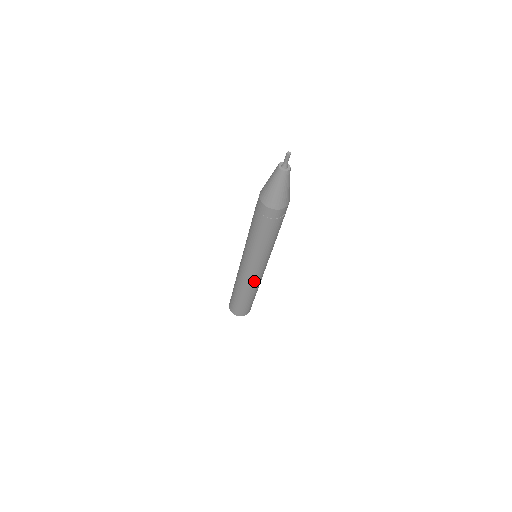
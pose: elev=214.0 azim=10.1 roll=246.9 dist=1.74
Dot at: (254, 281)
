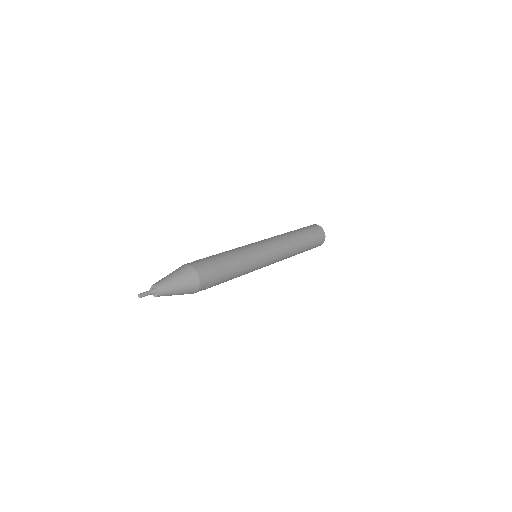
Dot at: occluded
